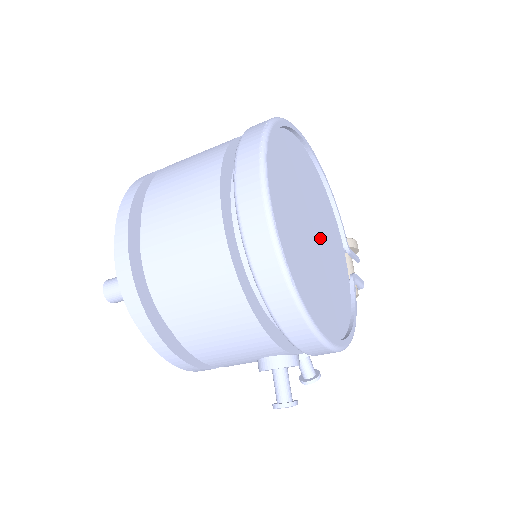
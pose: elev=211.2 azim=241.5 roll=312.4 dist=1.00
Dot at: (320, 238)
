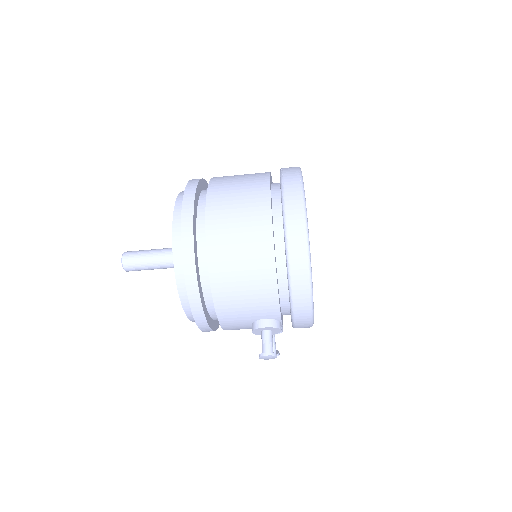
Dot at: occluded
